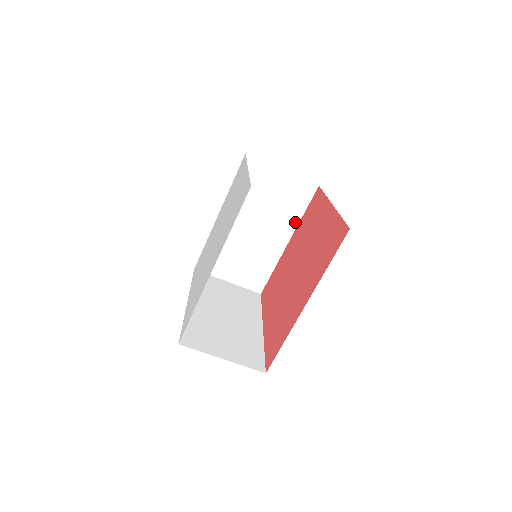
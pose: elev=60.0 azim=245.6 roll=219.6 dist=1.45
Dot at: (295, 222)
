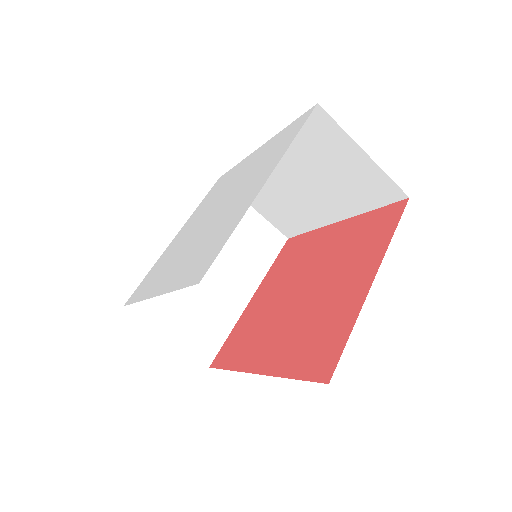
Dot at: (356, 210)
